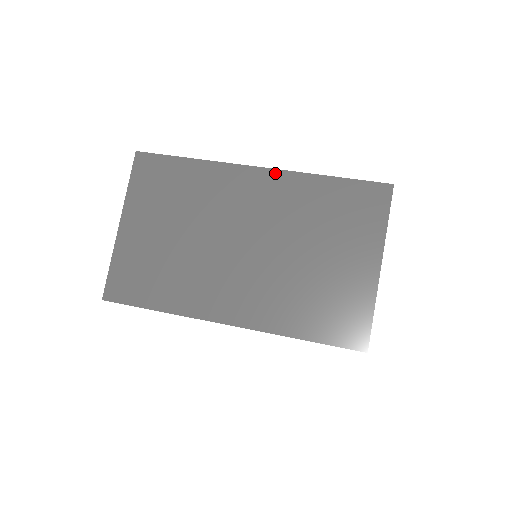
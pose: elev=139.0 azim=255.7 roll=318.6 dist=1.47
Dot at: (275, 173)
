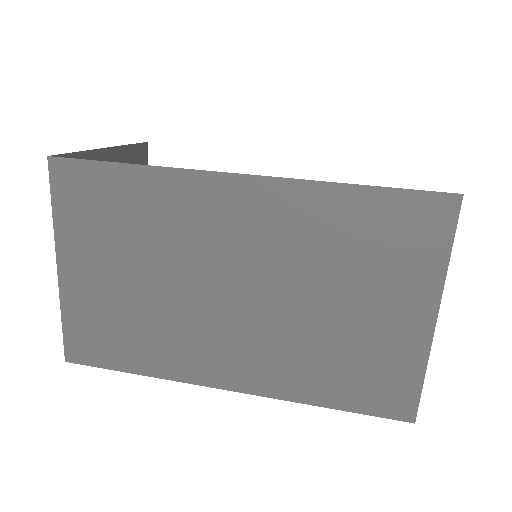
Dot at: (267, 183)
